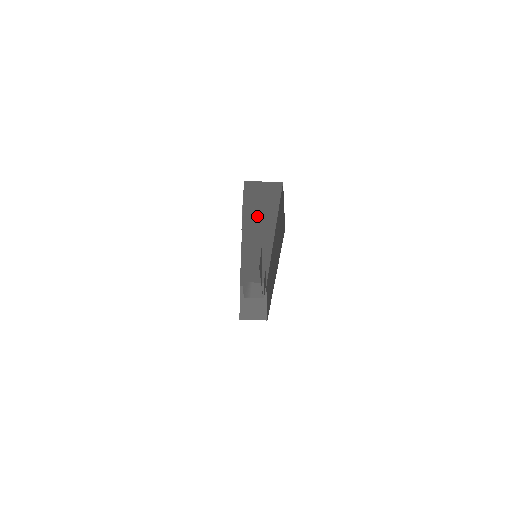
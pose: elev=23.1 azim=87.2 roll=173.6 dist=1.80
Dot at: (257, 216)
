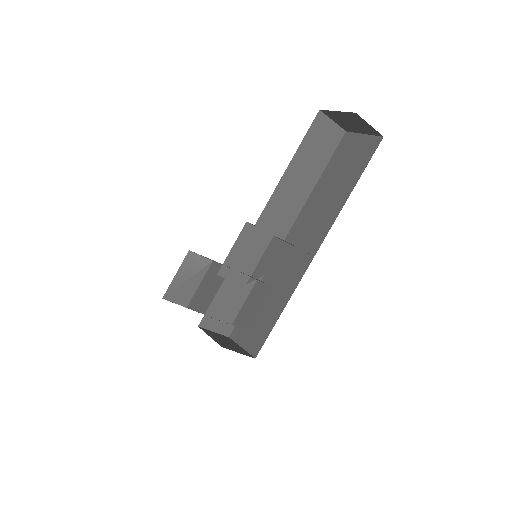
Dot at: (299, 174)
